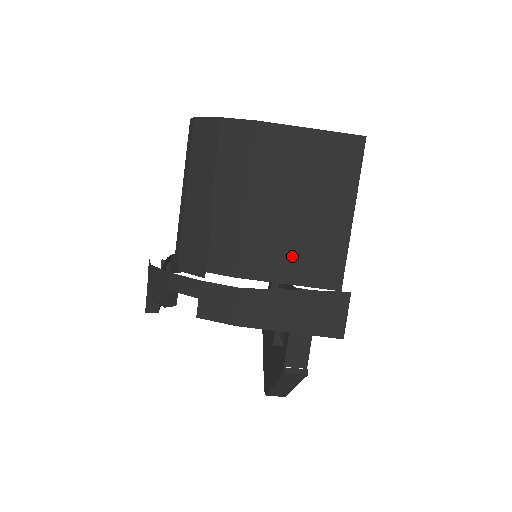
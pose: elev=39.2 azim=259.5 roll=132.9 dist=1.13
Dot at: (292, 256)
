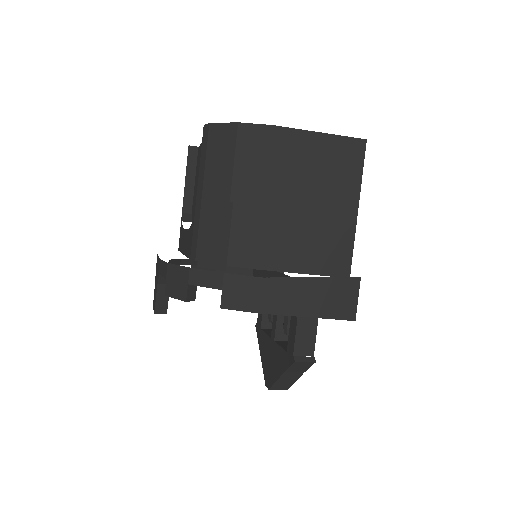
Dot at: (306, 247)
